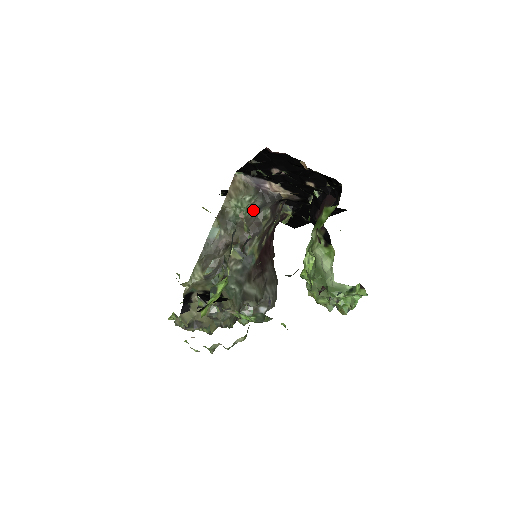
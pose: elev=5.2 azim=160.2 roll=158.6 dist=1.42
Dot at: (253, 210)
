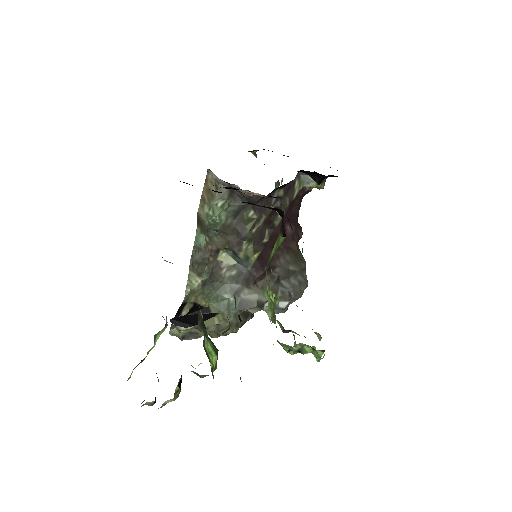
Dot at: (229, 216)
